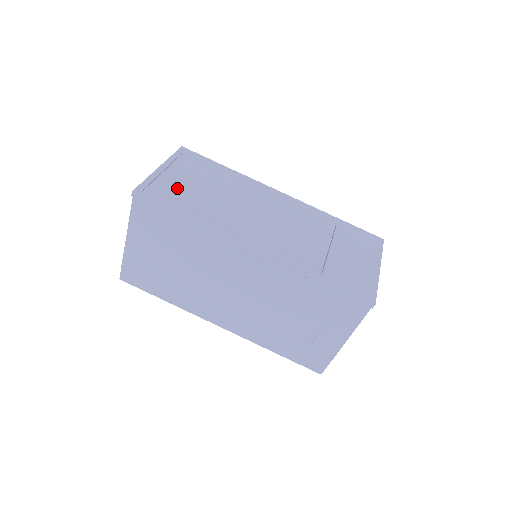
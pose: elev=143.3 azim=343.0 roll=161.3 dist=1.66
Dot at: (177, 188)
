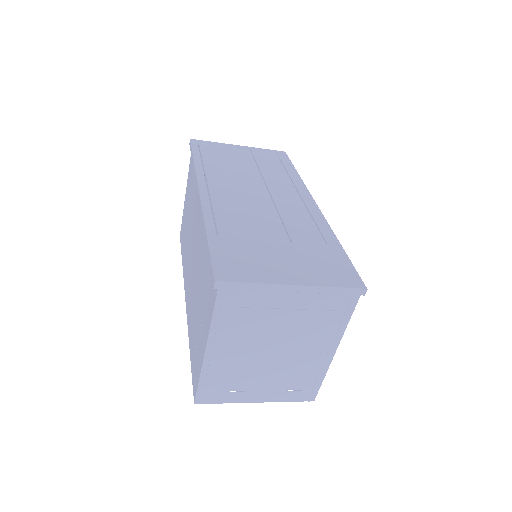
Dot at: (224, 153)
